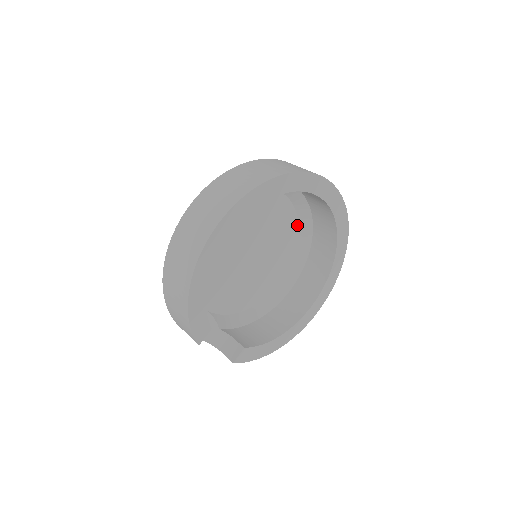
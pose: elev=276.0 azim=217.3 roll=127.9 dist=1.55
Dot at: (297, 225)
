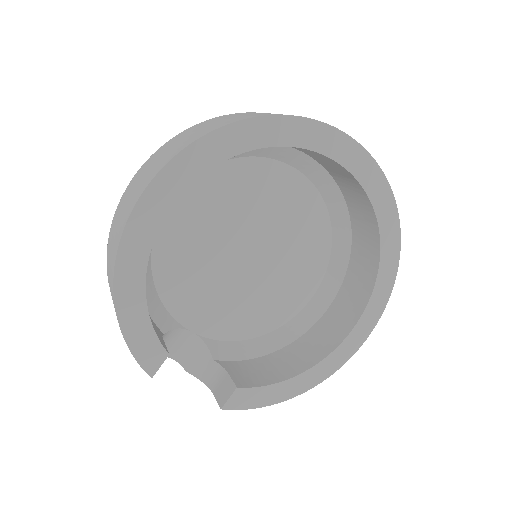
Dot at: (326, 215)
